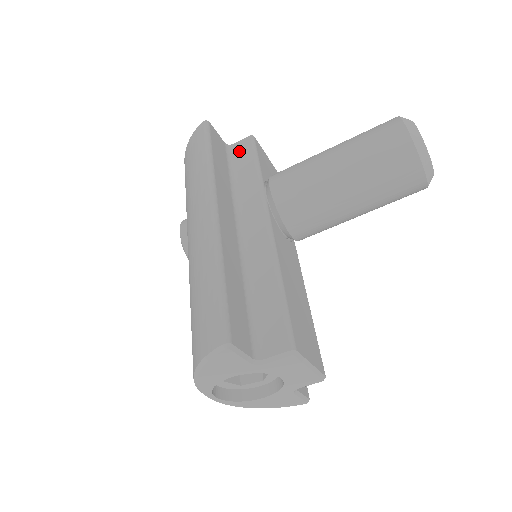
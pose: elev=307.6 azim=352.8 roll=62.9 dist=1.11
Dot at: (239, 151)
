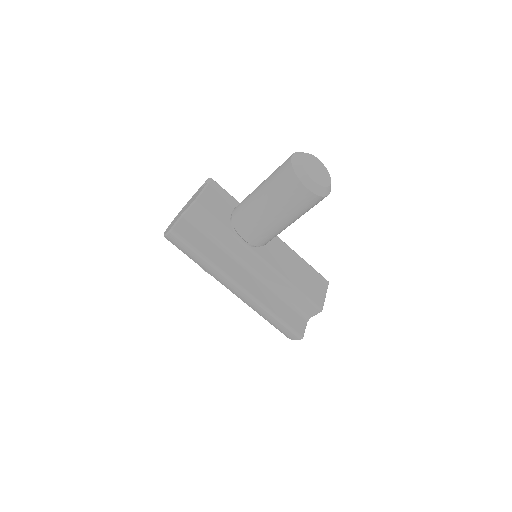
Dot at: (197, 217)
